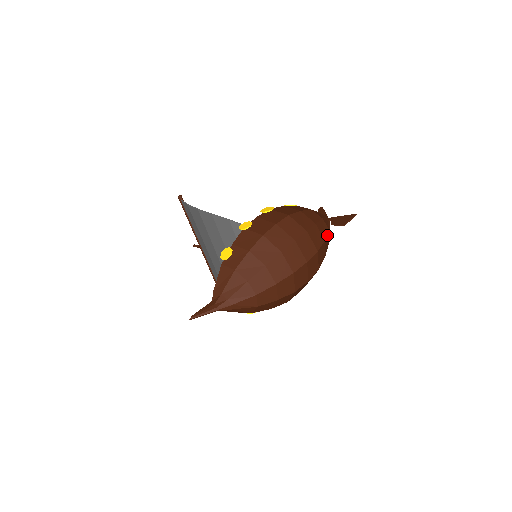
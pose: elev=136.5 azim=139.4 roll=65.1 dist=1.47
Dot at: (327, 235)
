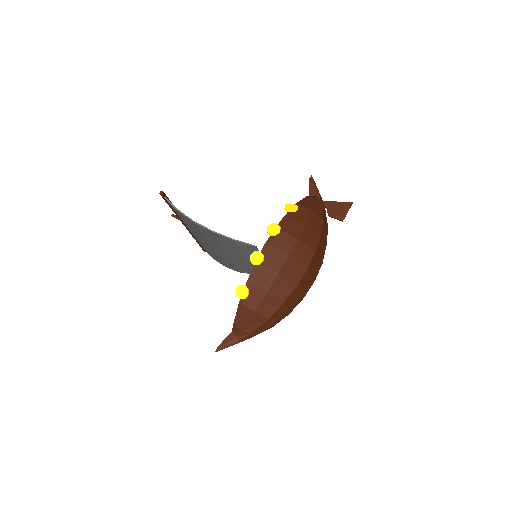
Dot at: occluded
